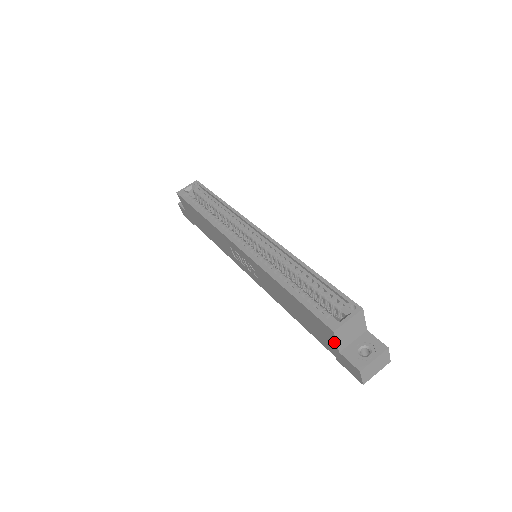
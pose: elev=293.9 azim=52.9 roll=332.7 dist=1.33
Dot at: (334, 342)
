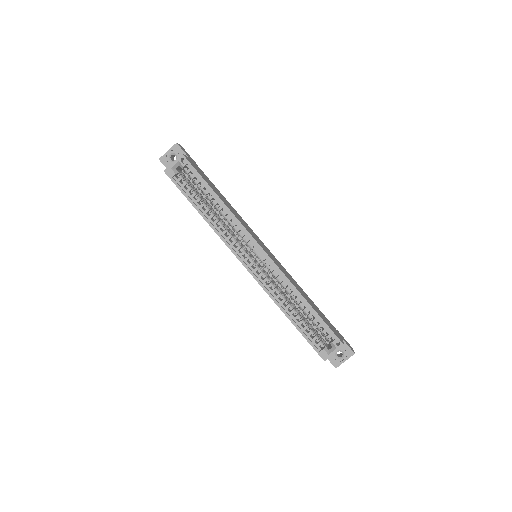
Dot at: occluded
